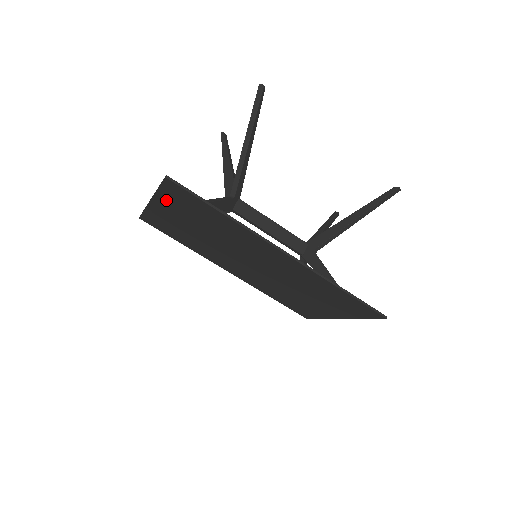
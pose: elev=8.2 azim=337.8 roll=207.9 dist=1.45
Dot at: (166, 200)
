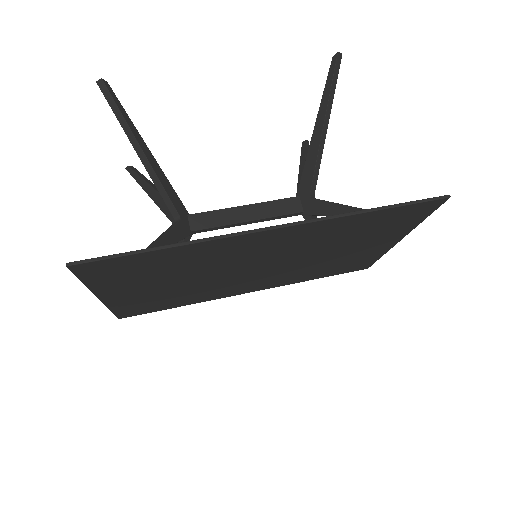
Dot at: (106, 285)
